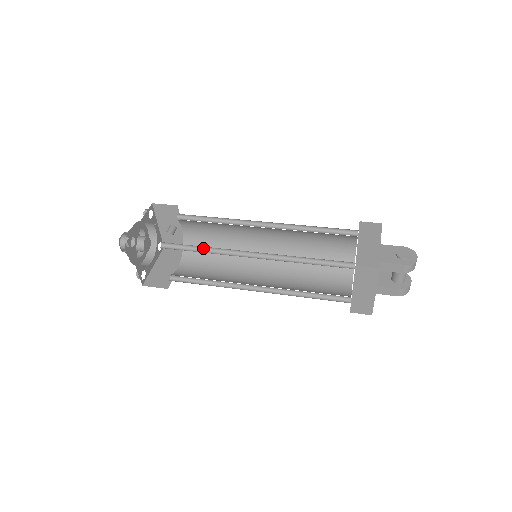
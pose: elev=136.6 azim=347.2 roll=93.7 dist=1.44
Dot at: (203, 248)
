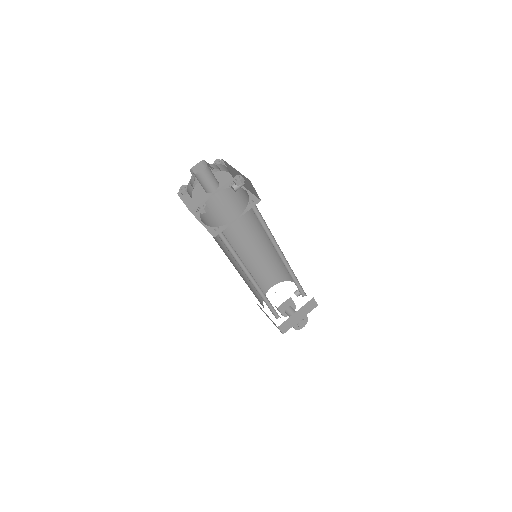
Dot at: occluded
